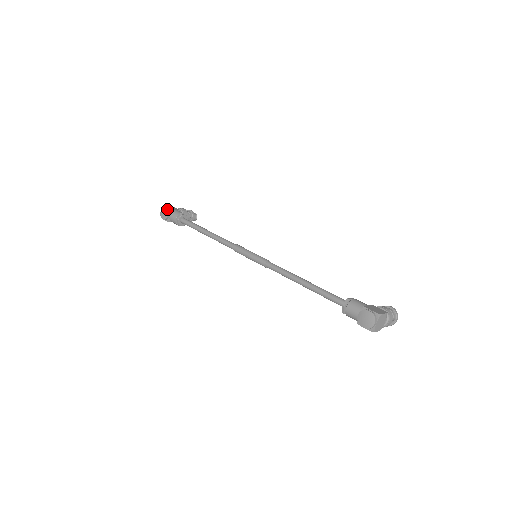
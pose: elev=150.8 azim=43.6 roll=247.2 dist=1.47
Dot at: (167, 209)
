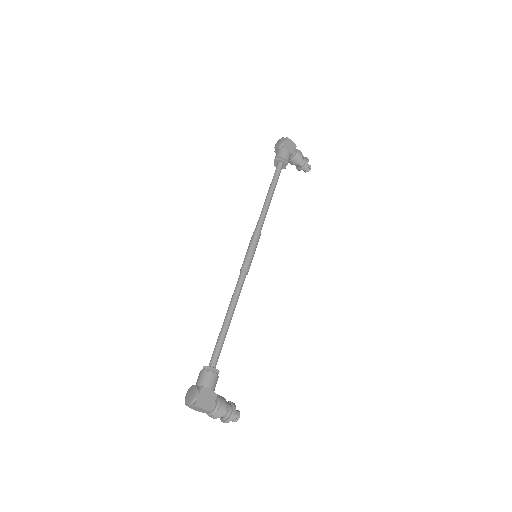
Dot at: (282, 142)
